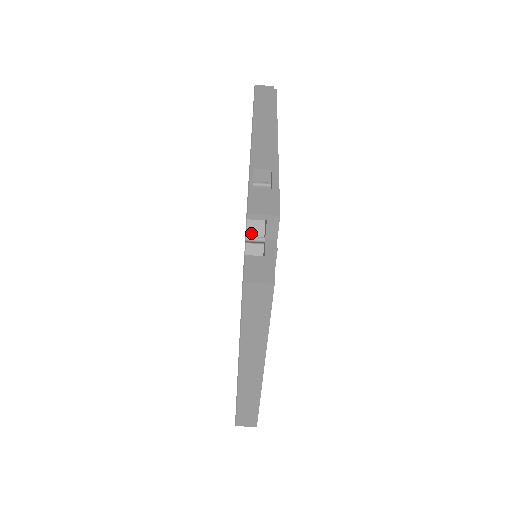
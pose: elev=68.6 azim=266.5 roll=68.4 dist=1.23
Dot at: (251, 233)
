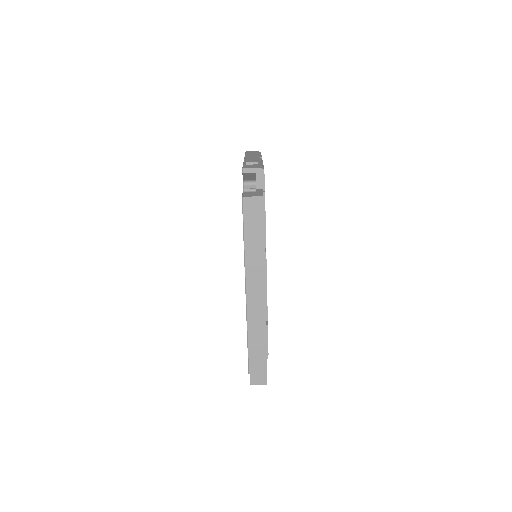
Dot at: occluded
